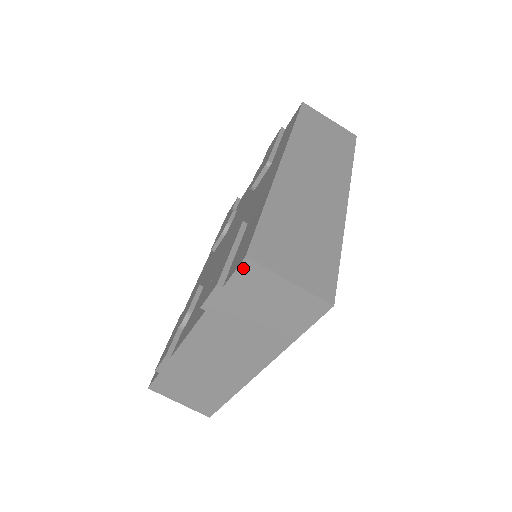
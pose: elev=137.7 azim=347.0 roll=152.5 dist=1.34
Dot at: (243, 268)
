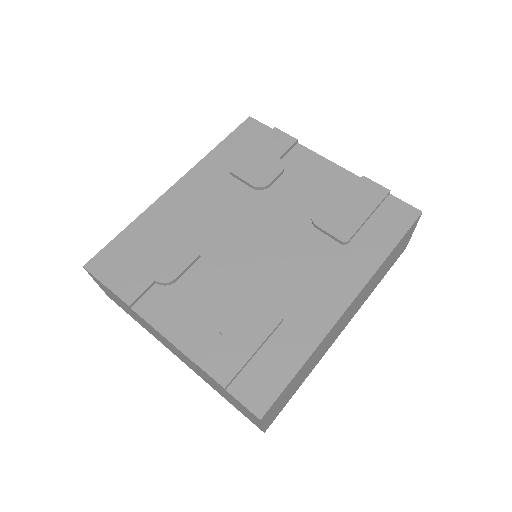
Dot at: (251, 413)
